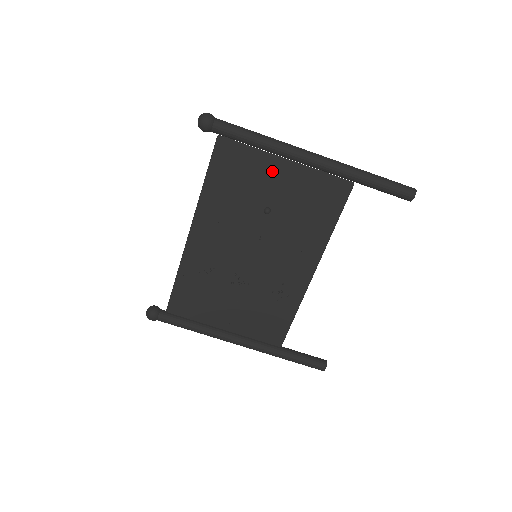
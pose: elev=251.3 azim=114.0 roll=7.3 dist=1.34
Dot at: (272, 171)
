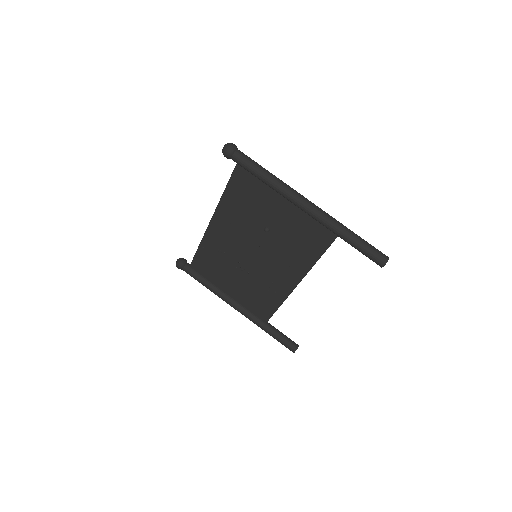
Dot at: (274, 203)
